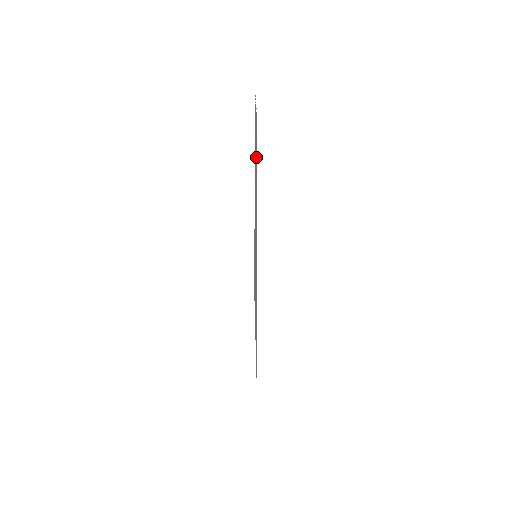
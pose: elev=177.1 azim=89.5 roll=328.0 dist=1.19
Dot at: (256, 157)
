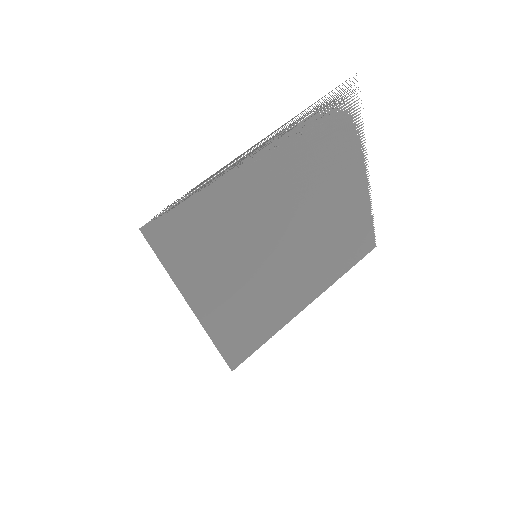
Dot at: (339, 187)
